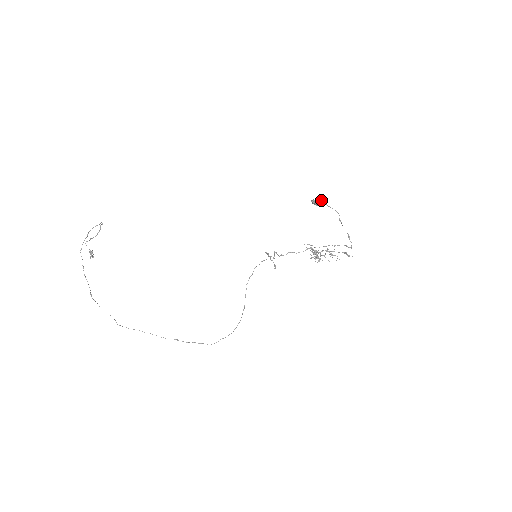
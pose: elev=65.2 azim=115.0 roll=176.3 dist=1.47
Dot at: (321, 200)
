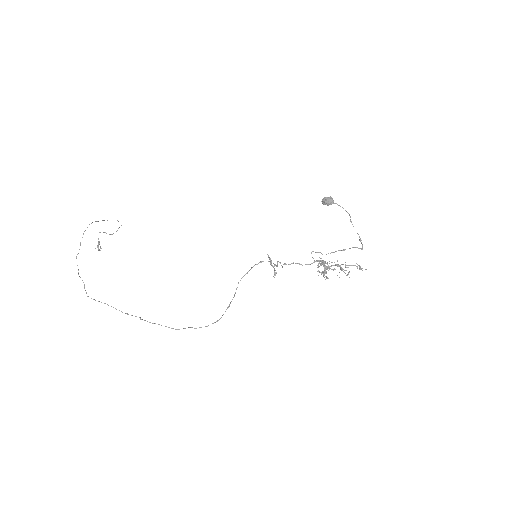
Dot at: (331, 198)
